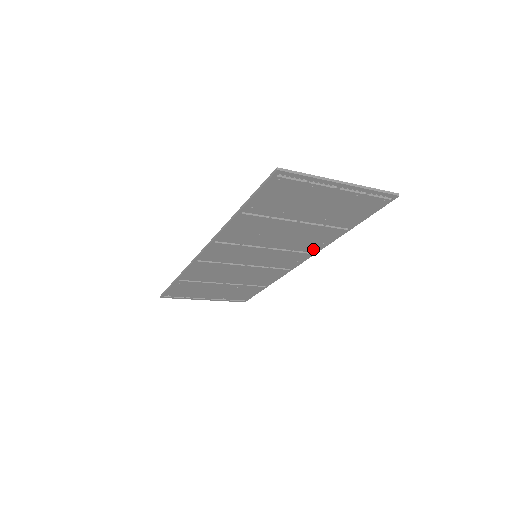
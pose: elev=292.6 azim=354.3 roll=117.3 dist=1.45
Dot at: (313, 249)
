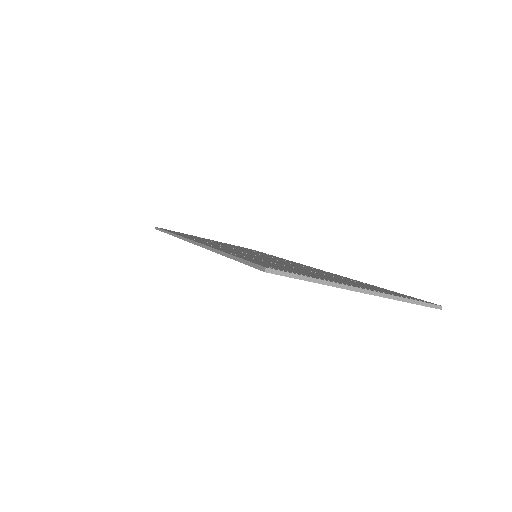
Dot at: occluded
